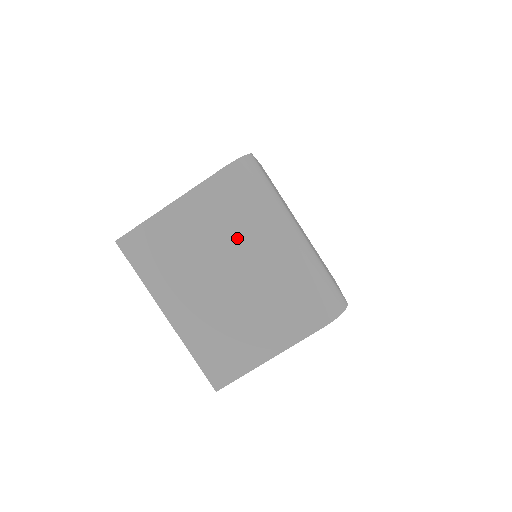
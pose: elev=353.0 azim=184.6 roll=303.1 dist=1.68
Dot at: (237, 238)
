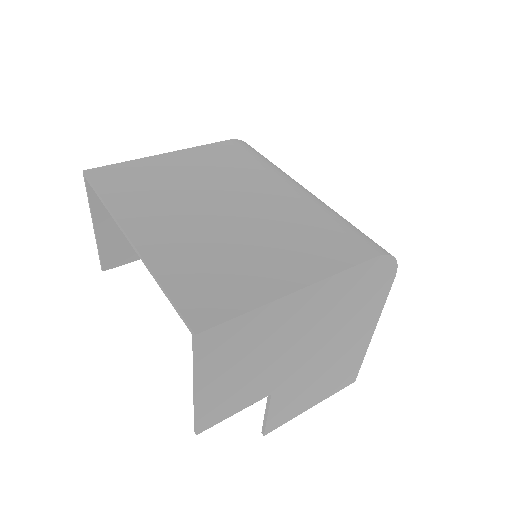
Dot at: (244, 179)
